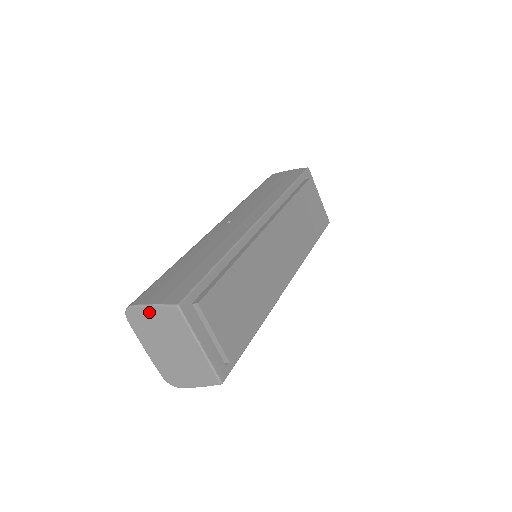
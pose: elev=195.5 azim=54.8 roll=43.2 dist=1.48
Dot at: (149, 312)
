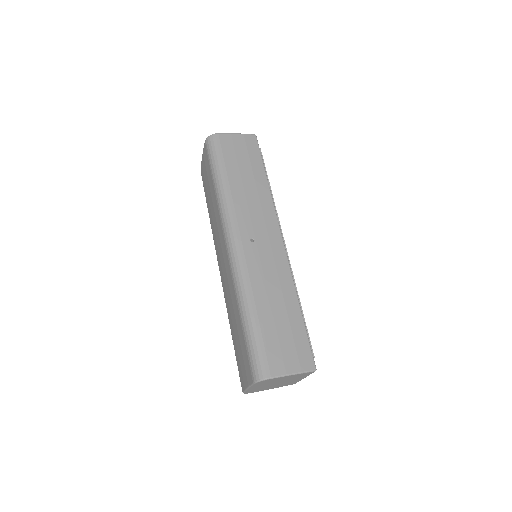
Dot at: (285, 377)
